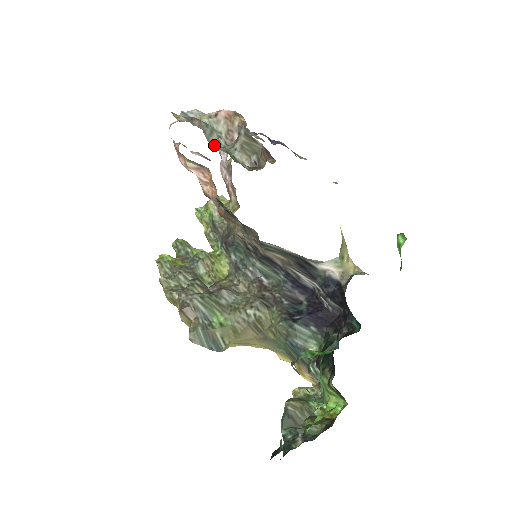
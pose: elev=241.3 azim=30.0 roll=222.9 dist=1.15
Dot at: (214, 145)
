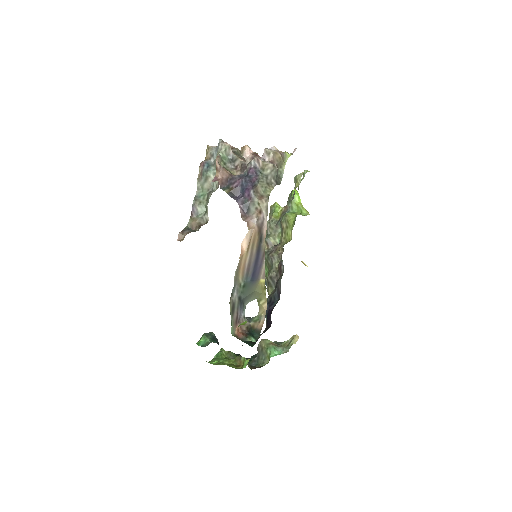
Dot at: (204, 191)
